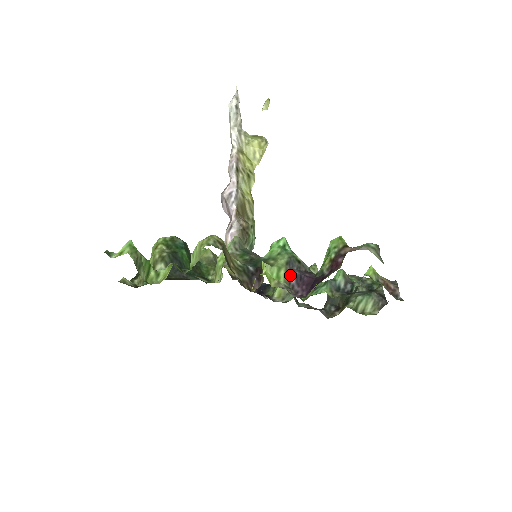
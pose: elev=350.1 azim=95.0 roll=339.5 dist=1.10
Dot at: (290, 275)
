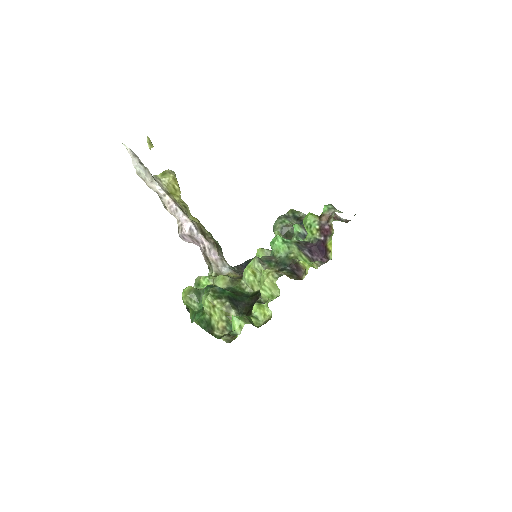
Dot at: (306, 254)
